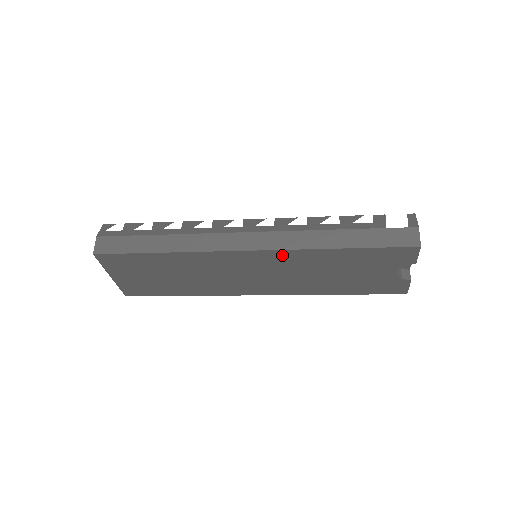
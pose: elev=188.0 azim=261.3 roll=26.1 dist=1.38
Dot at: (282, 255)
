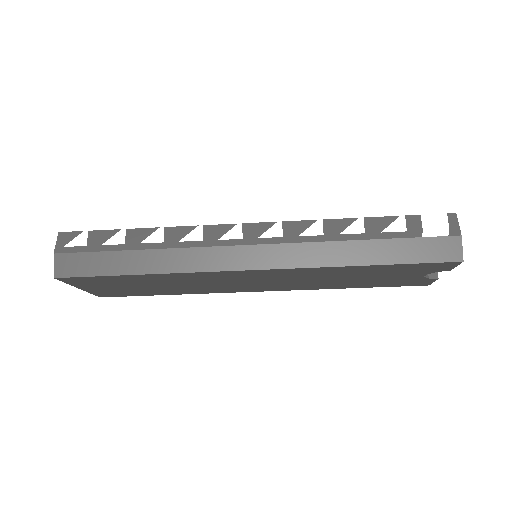
Dot at: (293, 271)
